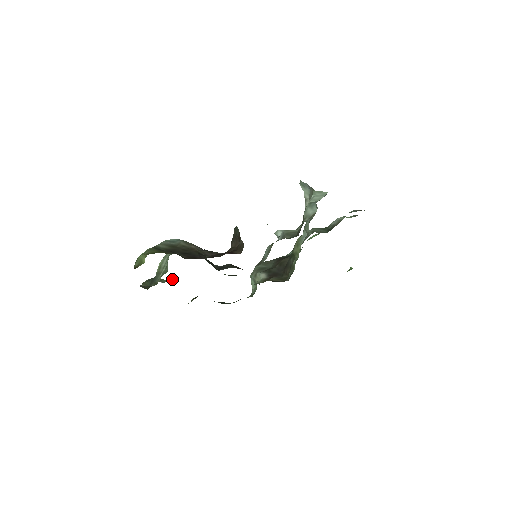
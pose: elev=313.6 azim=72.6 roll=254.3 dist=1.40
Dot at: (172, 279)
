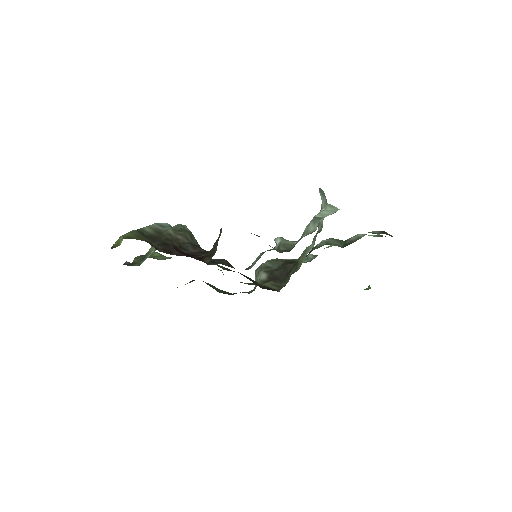
Dot at: occluded
